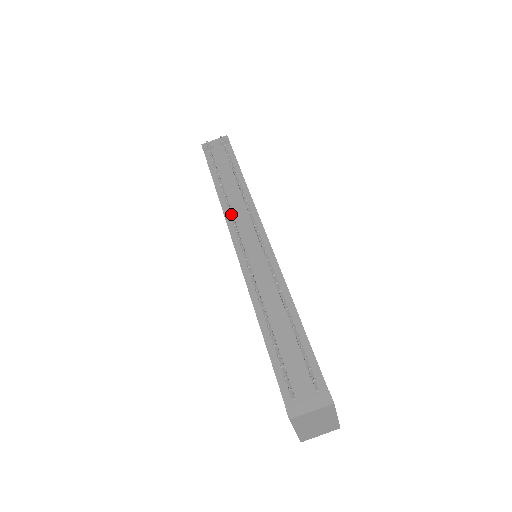
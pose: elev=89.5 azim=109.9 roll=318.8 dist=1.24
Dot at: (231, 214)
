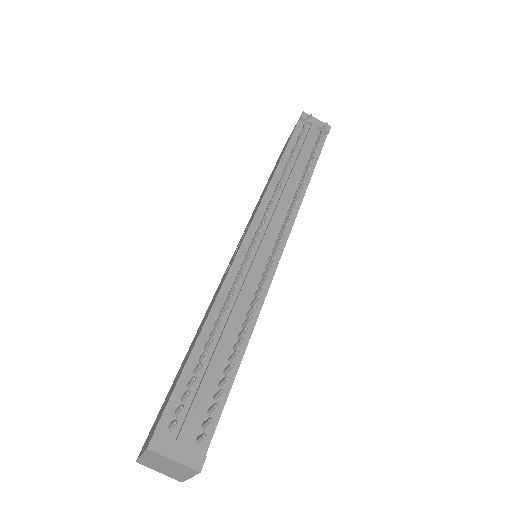
Dot at: (273, 201)
